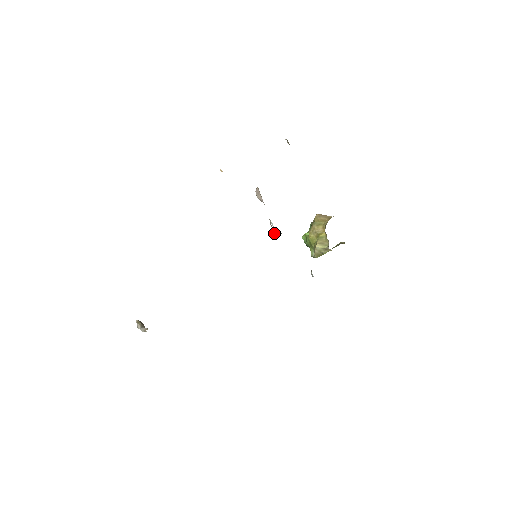
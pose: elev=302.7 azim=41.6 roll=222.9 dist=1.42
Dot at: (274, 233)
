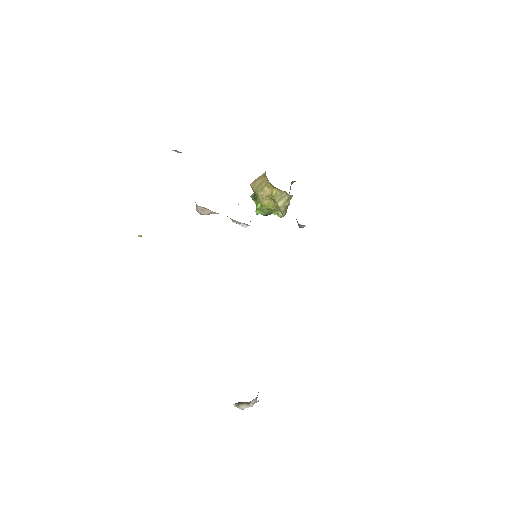
Dot at: (245, 227)
